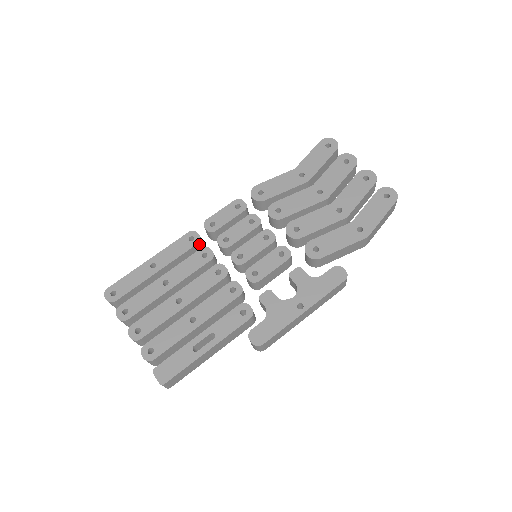
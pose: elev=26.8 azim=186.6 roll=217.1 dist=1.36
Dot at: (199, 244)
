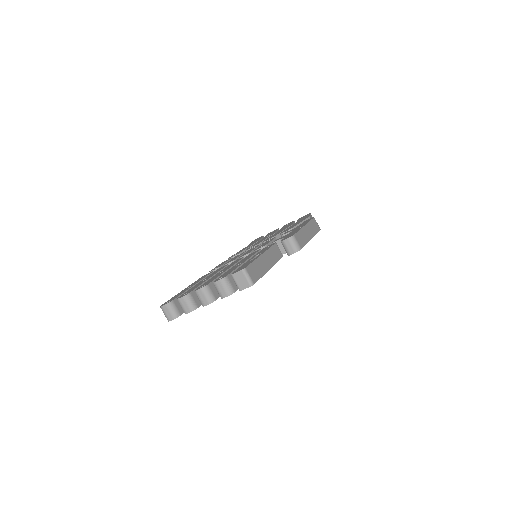
Dot at: occluded
